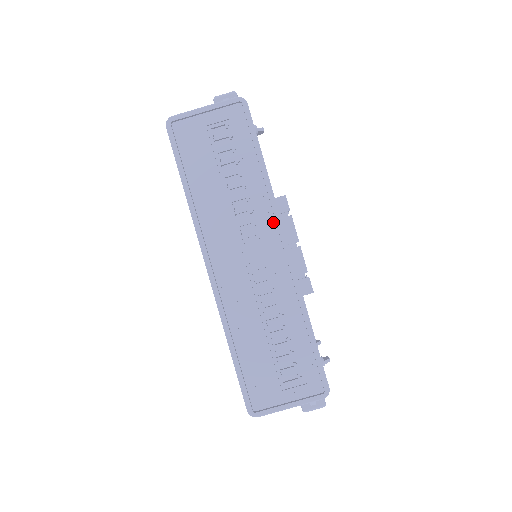
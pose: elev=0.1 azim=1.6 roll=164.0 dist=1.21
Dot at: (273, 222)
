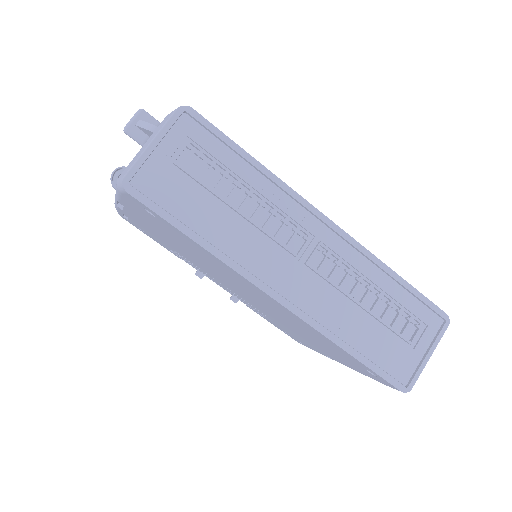
Dot at: (302, 209)
